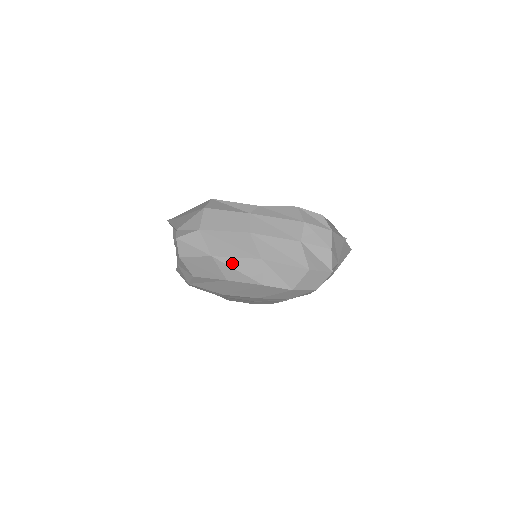
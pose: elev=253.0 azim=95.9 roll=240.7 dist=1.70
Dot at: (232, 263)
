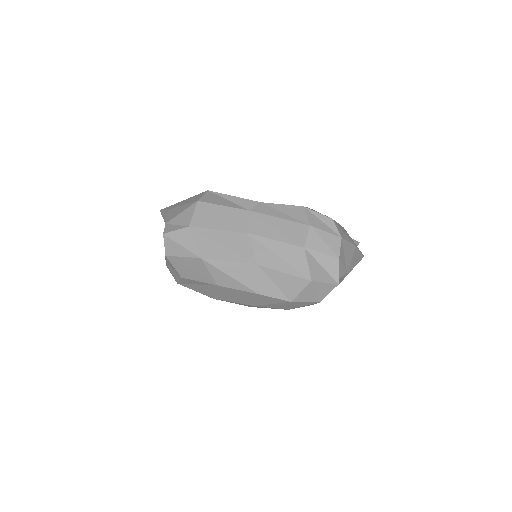
Dot at: (224, 267)
